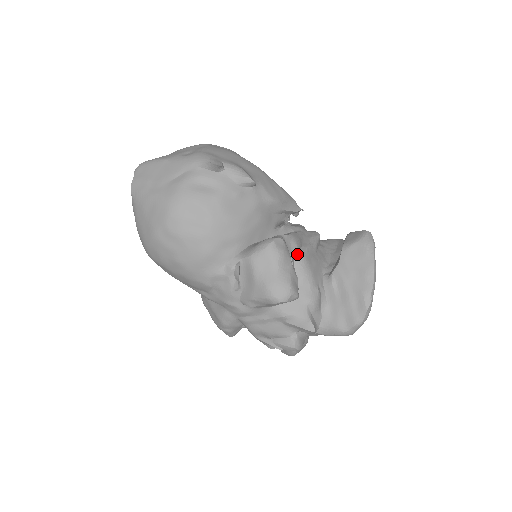
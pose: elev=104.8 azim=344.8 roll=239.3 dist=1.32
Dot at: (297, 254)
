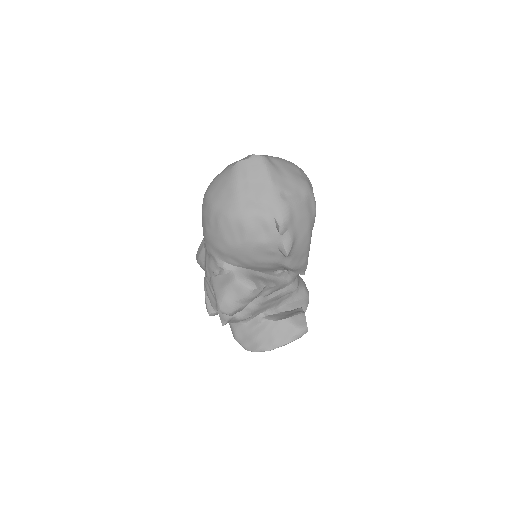
Dot at: (262, 297)
